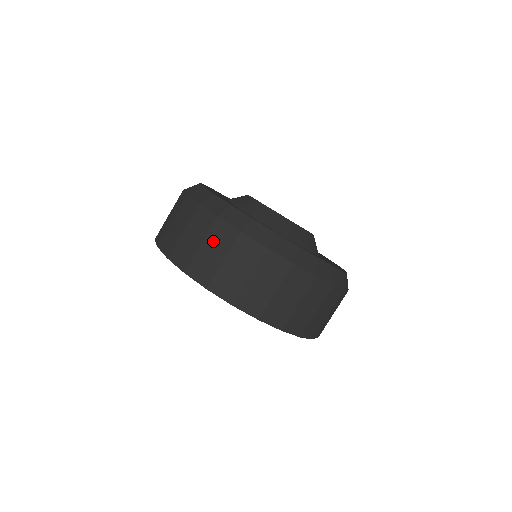
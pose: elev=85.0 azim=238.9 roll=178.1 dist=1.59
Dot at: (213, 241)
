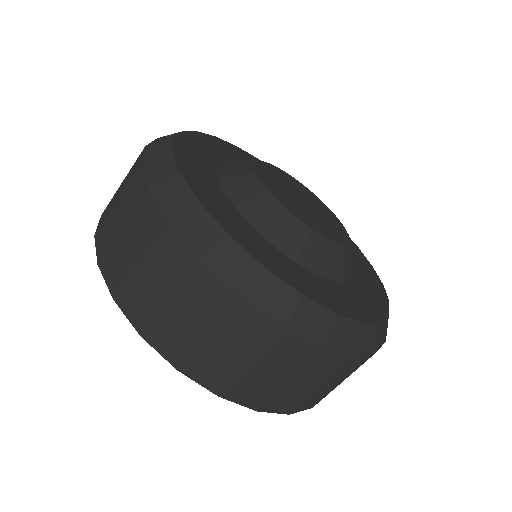
Dot at: (192, 300)
